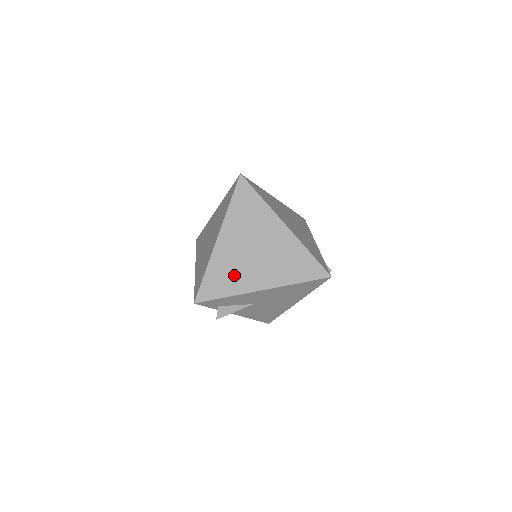
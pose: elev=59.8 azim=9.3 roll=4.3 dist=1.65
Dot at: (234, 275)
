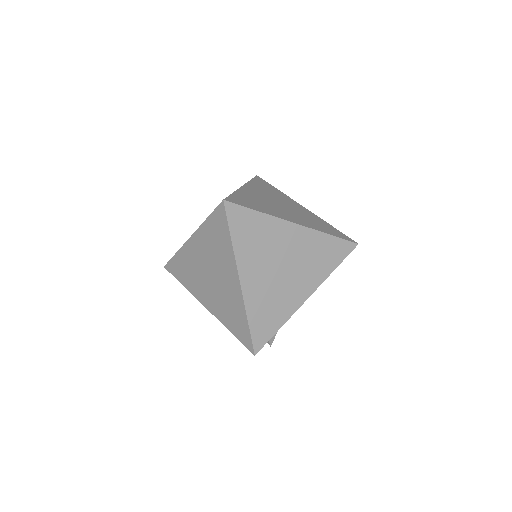
Dot at: (276, 304)
